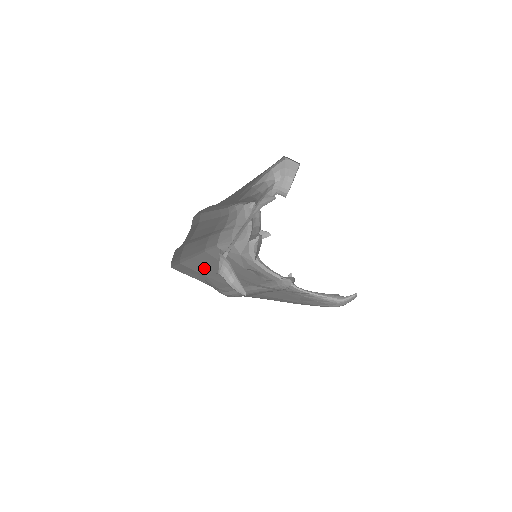
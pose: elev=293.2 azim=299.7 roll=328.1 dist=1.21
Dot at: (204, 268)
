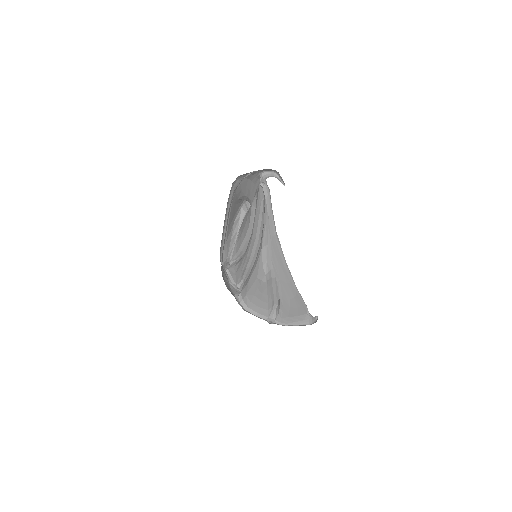
Dot at: occluded
